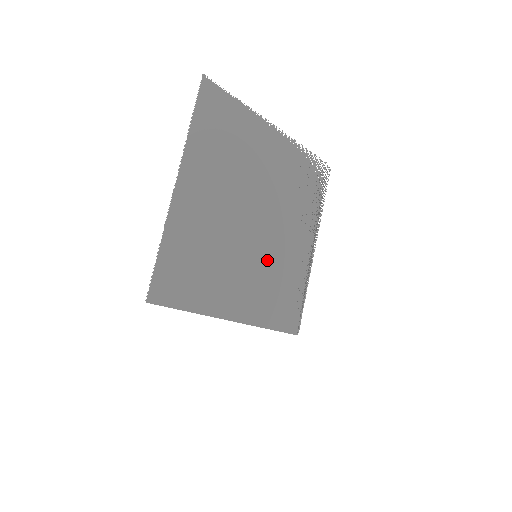
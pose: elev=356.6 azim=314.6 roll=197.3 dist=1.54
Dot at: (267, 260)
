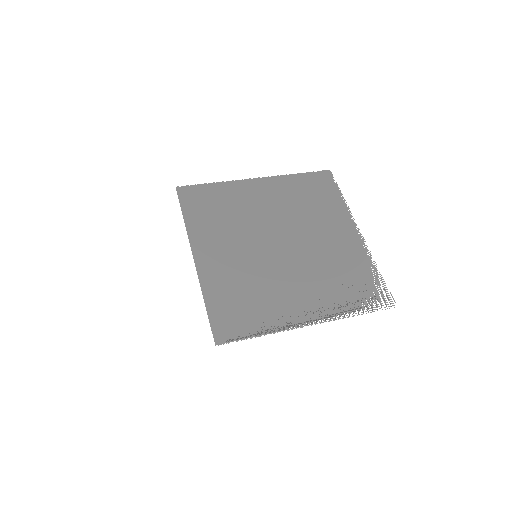
Dot at: (261, 269)
